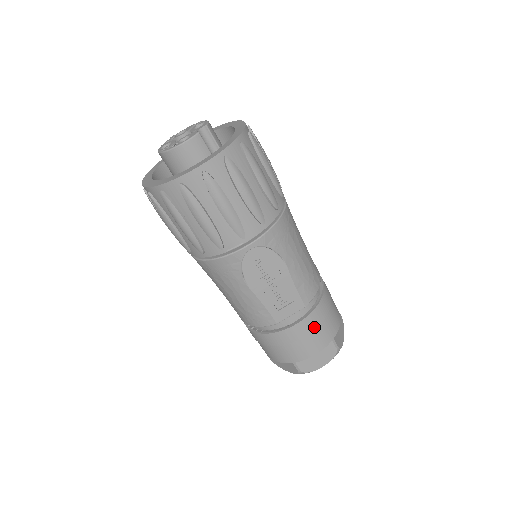
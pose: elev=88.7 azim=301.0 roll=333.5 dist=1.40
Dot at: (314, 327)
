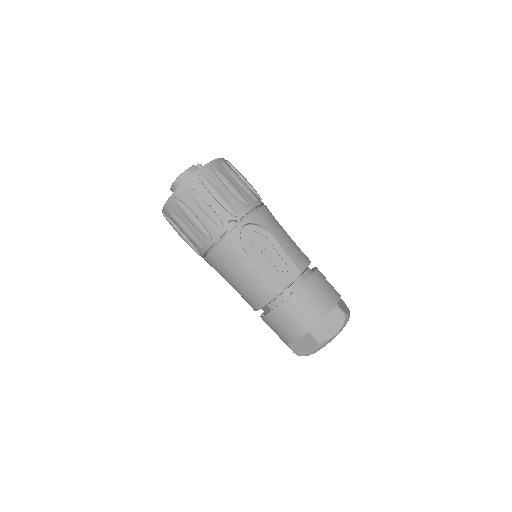
Dot at: (315, 290)
